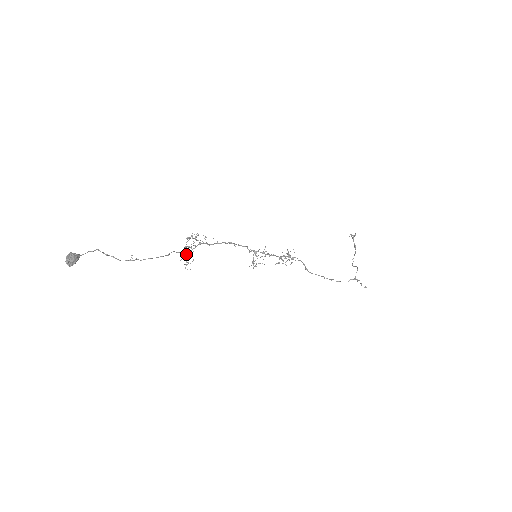
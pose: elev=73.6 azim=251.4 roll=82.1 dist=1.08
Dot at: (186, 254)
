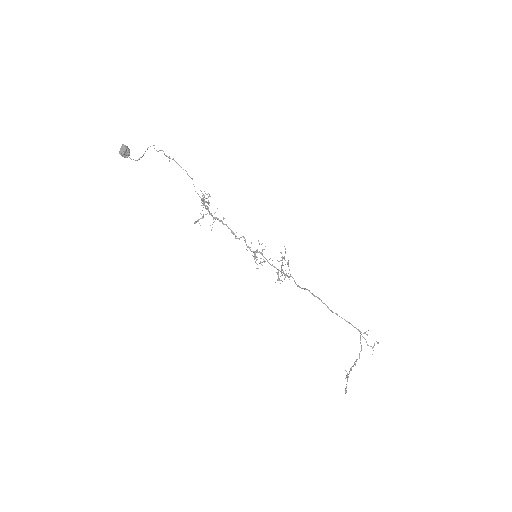
Dot at: (202, 200)
